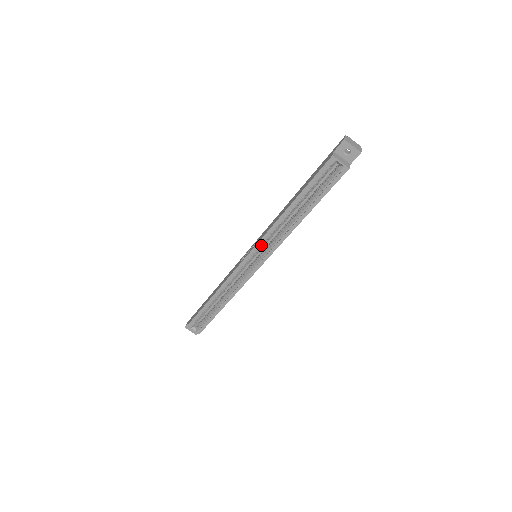
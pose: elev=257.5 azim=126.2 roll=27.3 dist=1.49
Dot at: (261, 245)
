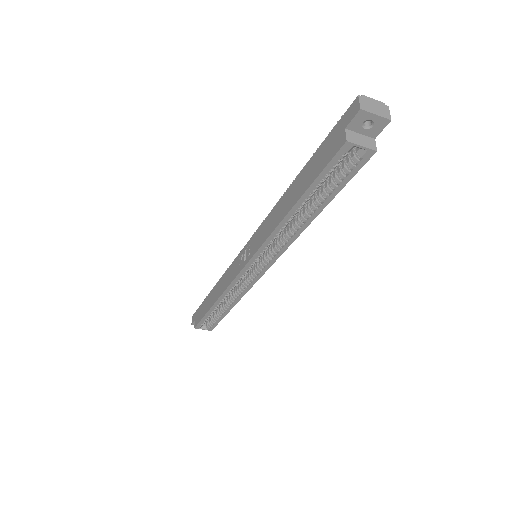
Dot at: (261, 252)
